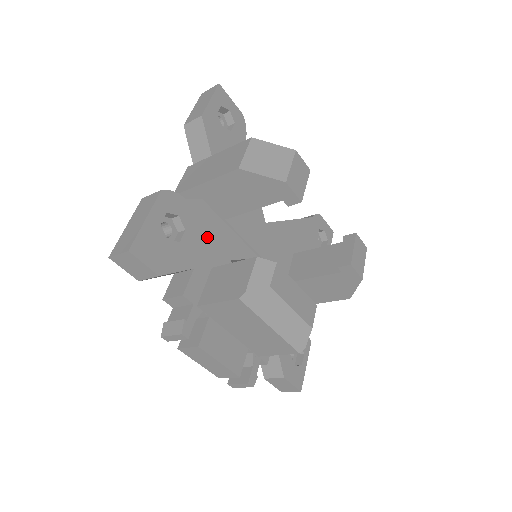
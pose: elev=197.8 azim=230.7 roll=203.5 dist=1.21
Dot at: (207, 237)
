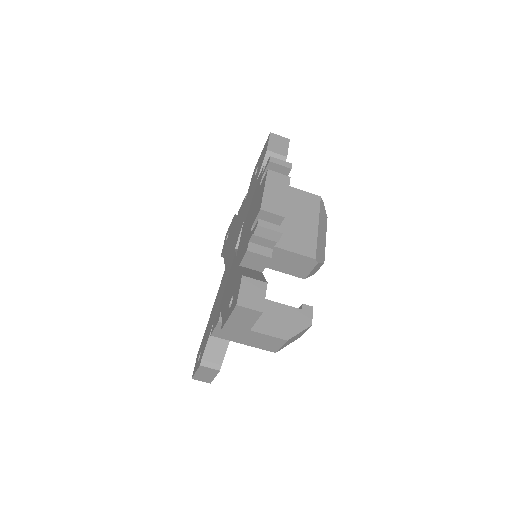
Dot at: occluded
